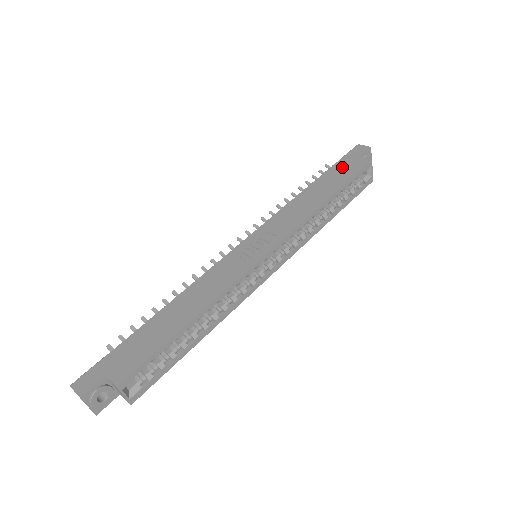
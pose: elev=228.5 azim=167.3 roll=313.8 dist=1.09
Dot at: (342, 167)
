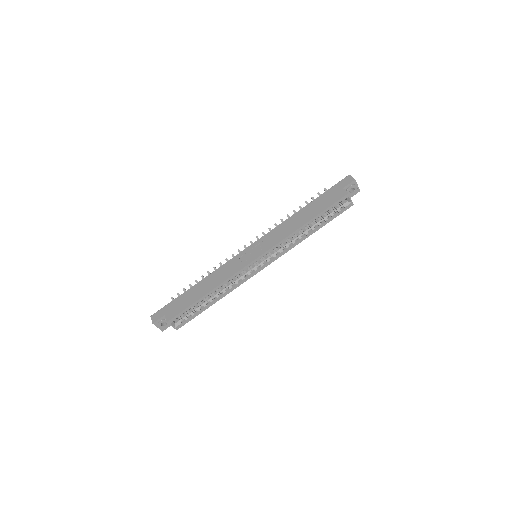
Dot at: (328, 196)
